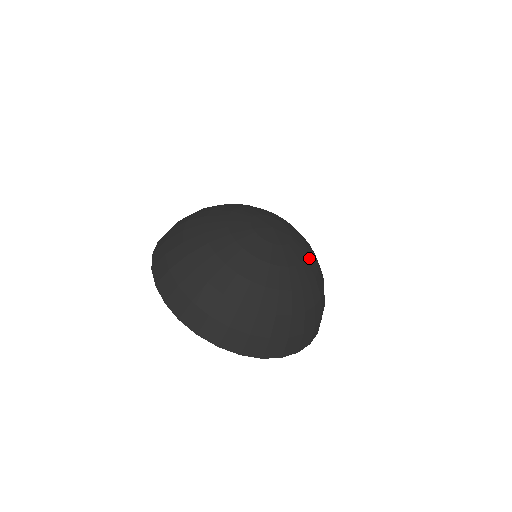
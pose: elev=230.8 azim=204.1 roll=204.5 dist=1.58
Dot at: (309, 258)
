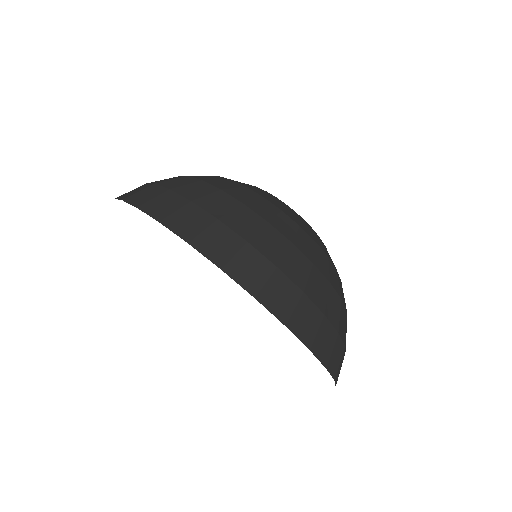
Dot at: occluded
